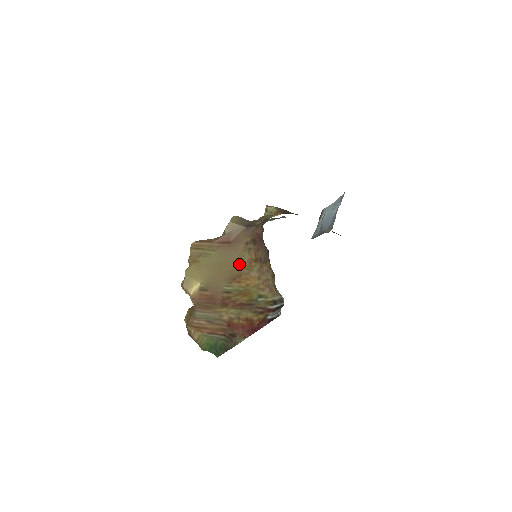
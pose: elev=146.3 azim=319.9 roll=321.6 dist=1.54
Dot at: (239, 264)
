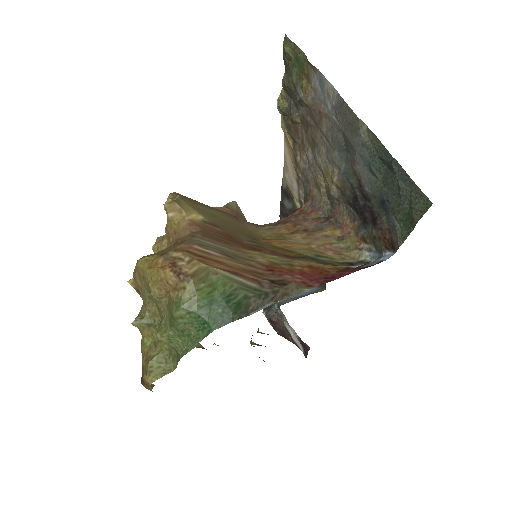
Dot at: (257, 234)
